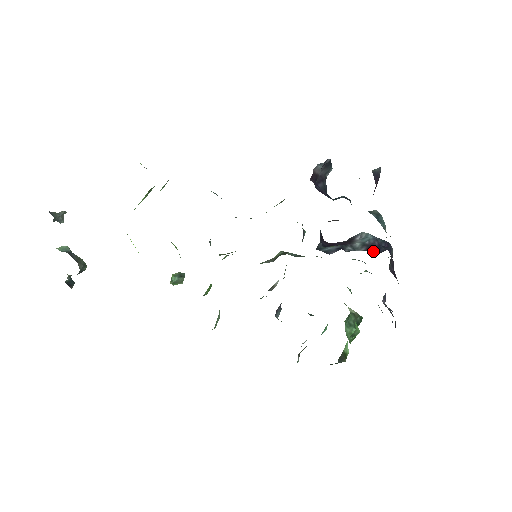
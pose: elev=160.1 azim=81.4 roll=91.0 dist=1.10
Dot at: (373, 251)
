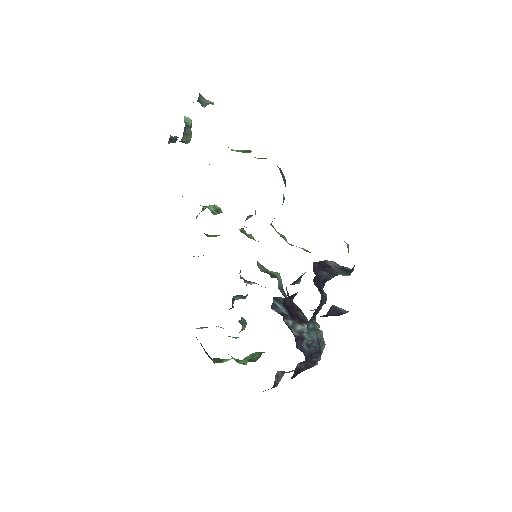
Dot at: (298, 342)
